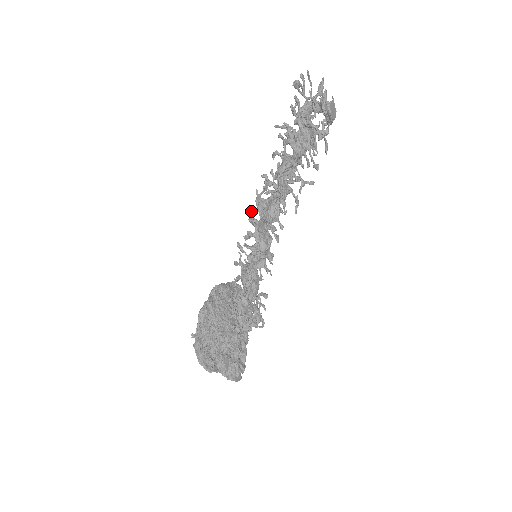
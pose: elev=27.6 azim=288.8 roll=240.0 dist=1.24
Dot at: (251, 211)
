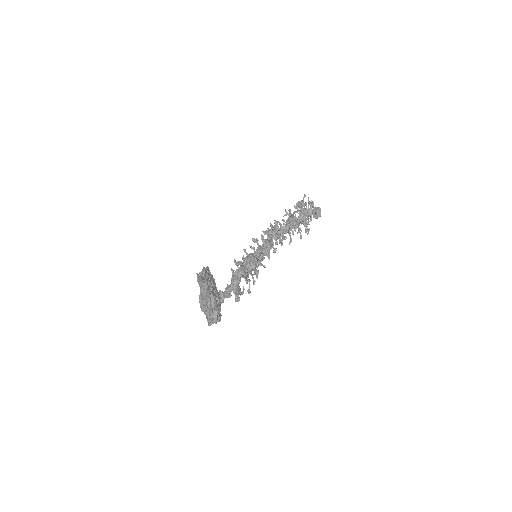
Dot at: (264, 231)
